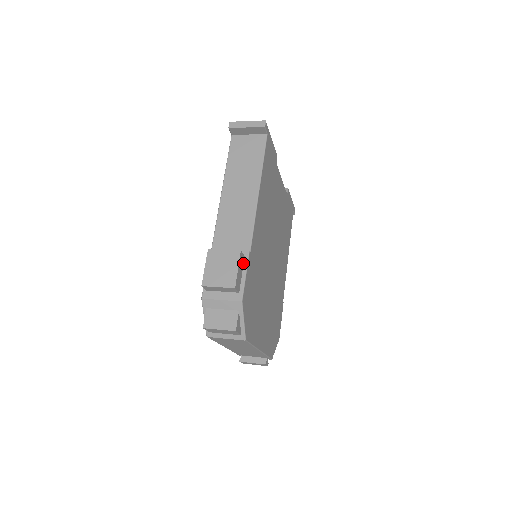
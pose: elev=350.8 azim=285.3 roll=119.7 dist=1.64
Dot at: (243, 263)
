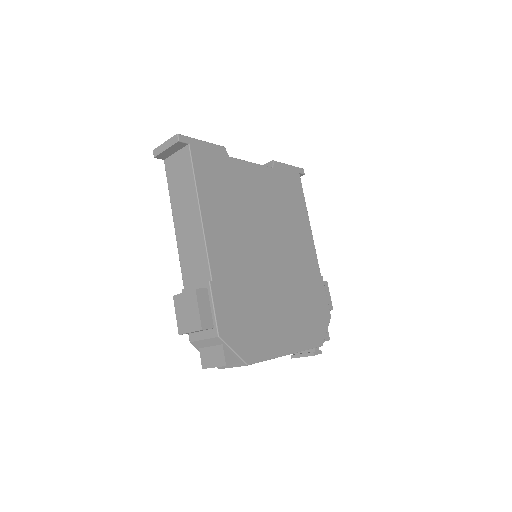
Dot at: (208, 296)
